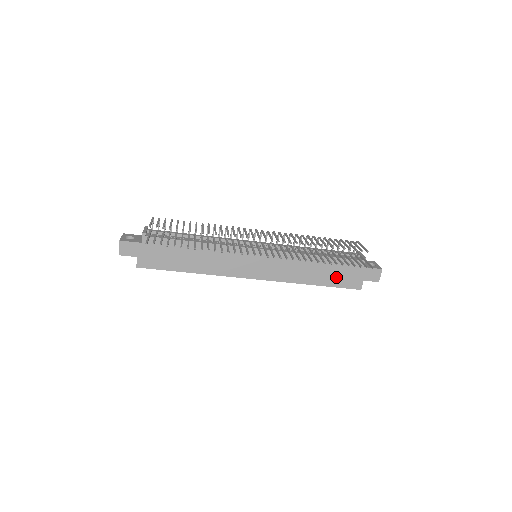
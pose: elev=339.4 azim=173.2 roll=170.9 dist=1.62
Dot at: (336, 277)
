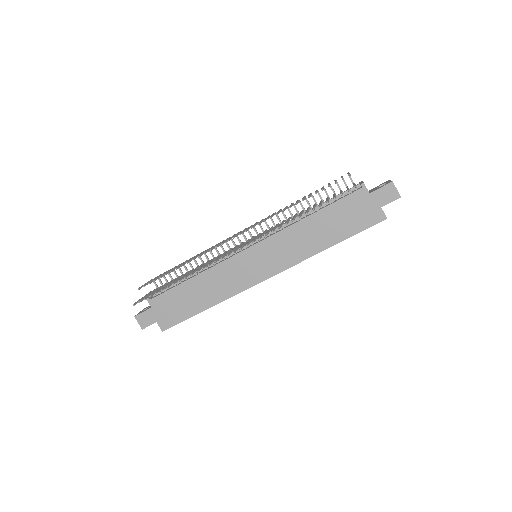
Dot at: (347, 224)
